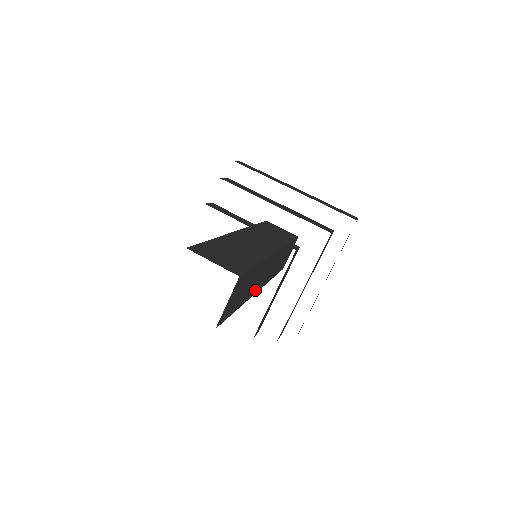
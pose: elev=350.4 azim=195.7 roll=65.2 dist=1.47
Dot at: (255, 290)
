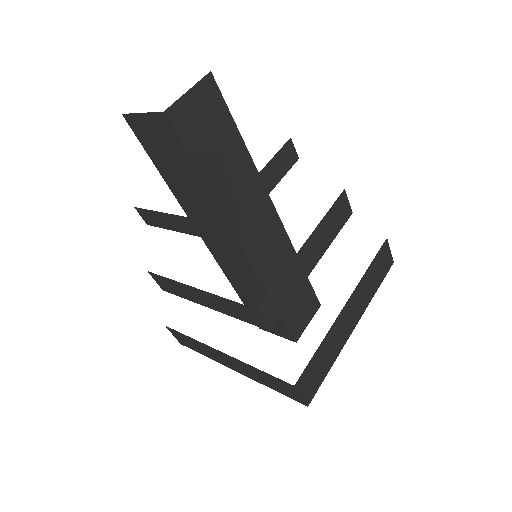
Dot at: (239, 230)
